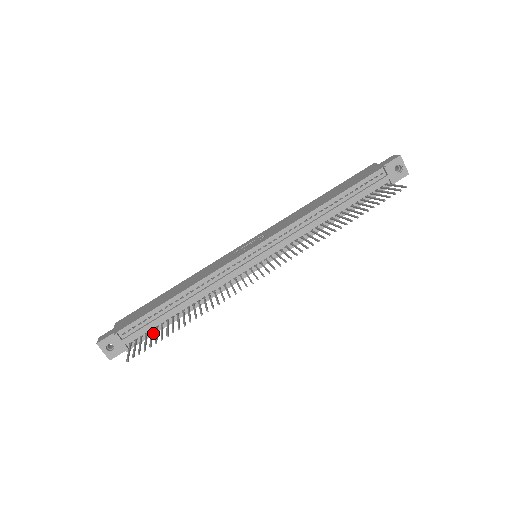
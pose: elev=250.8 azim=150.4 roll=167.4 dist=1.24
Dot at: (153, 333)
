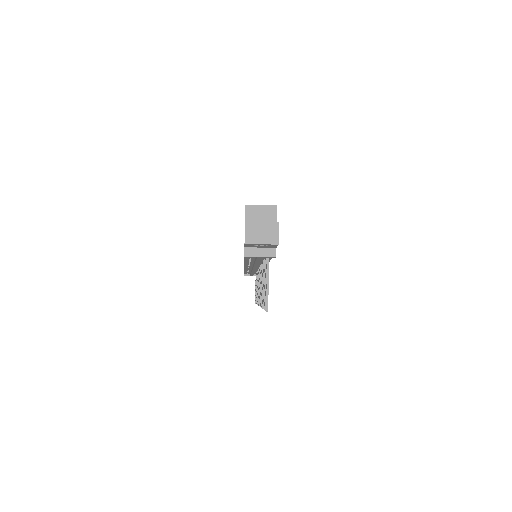
Dot at: occluded
